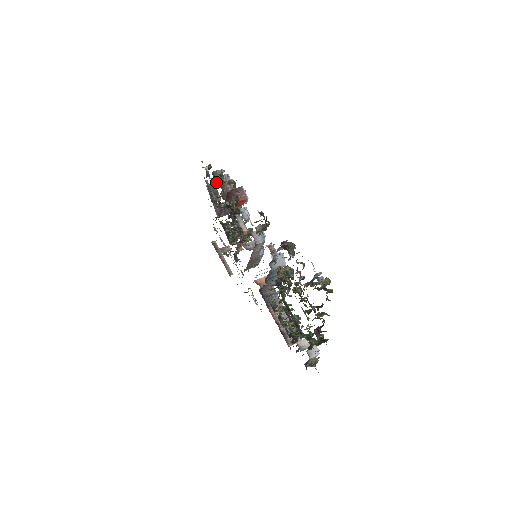
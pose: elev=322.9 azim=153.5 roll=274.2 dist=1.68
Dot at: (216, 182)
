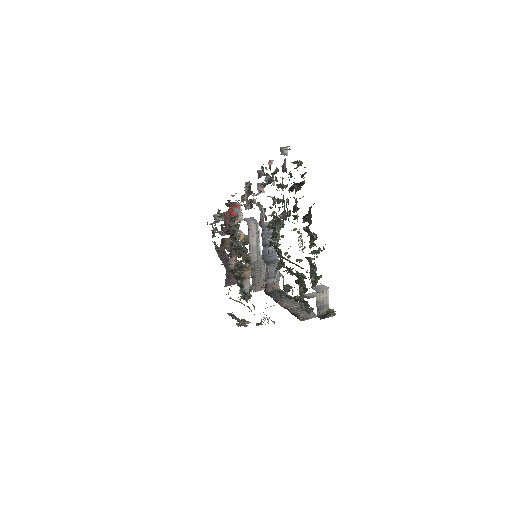
Dot at: (221, 234)
